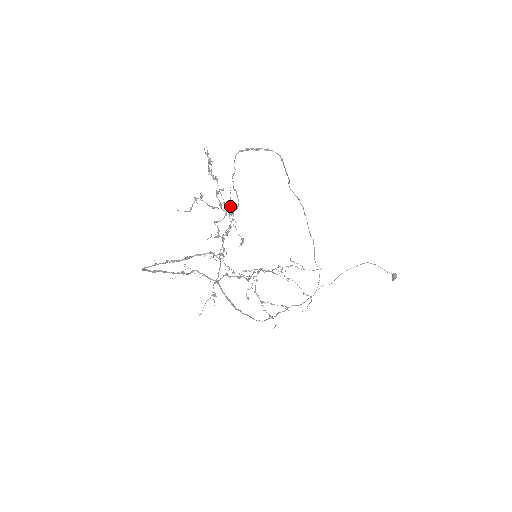
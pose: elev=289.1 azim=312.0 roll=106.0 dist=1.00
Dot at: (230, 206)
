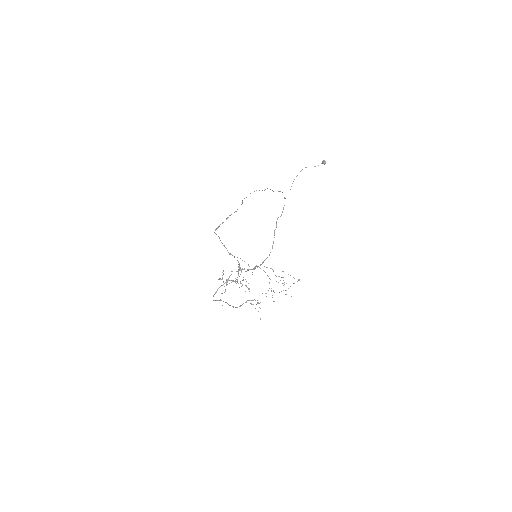
Dot at: occluded
